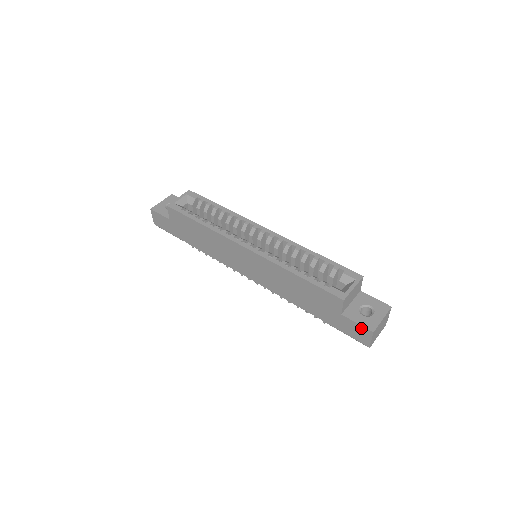
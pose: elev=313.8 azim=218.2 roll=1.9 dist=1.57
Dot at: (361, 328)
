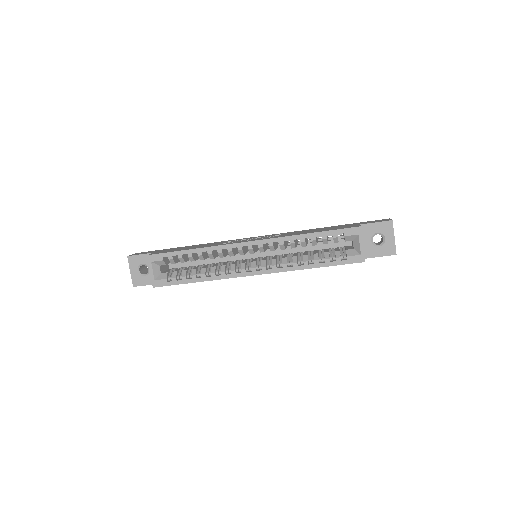
Dot at: occluded
